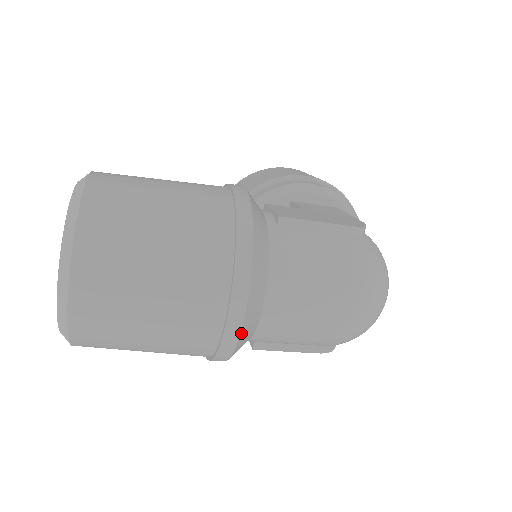
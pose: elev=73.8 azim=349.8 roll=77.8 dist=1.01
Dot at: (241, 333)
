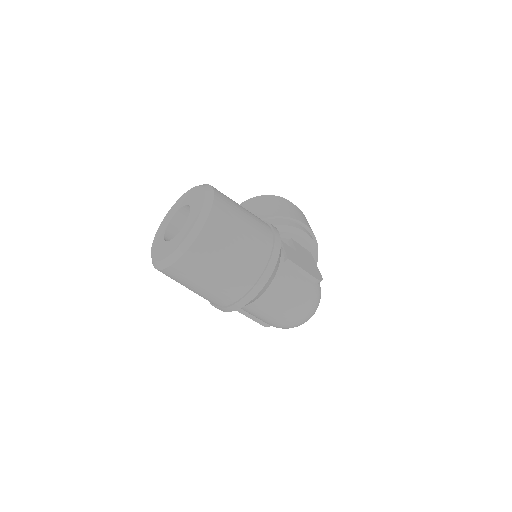
Dot at: occluded
